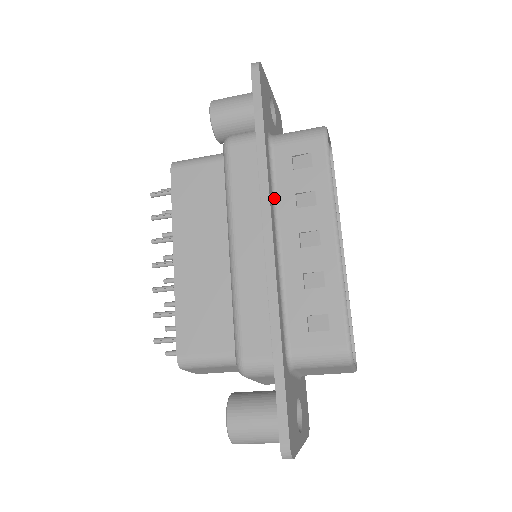
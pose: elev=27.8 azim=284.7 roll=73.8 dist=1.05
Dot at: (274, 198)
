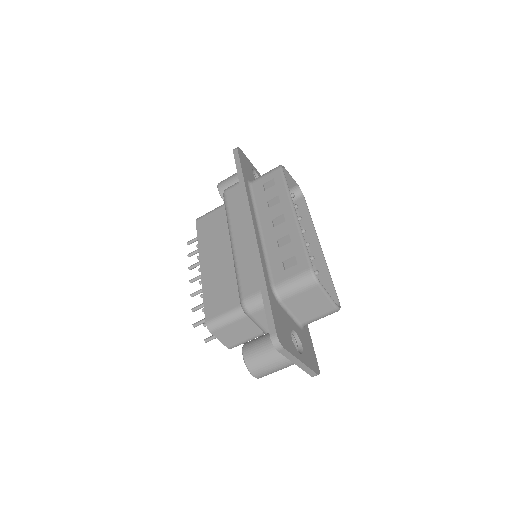
Dot at: (255, 208)
